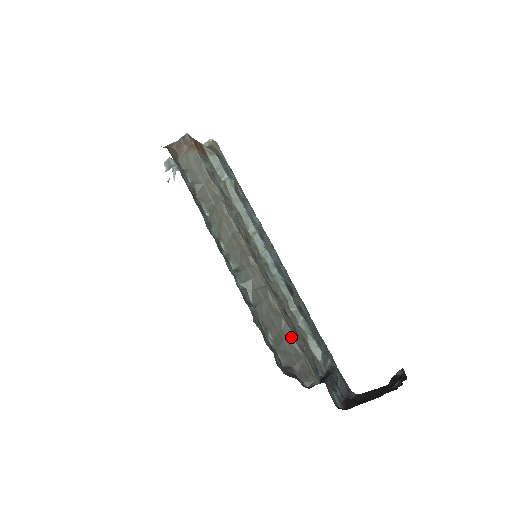
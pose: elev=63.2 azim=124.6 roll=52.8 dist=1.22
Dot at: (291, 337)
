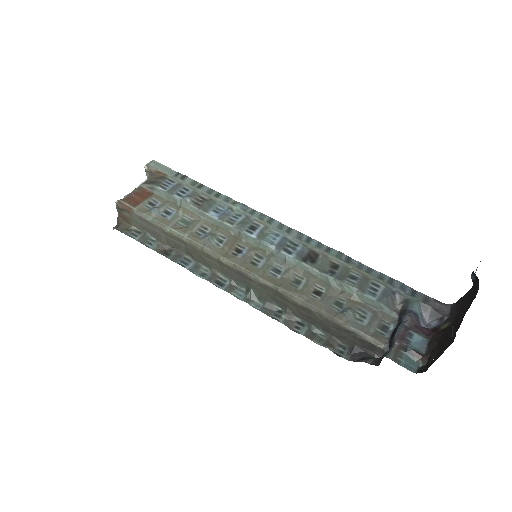
Dot at: (333, 322)
